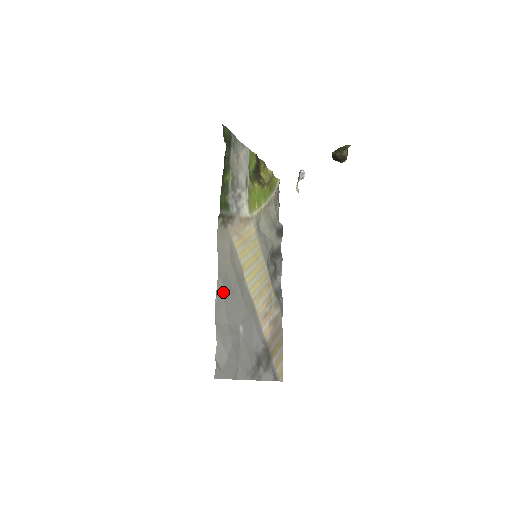
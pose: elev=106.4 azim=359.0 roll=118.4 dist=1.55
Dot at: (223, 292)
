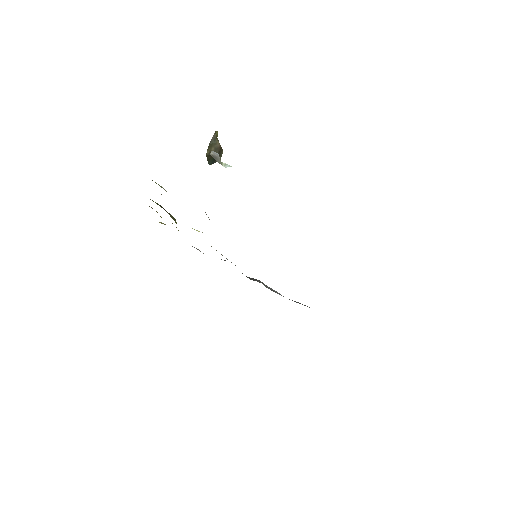
Dot at: occluded
